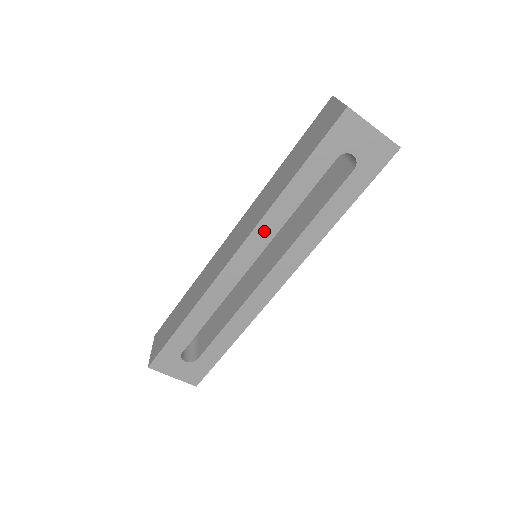
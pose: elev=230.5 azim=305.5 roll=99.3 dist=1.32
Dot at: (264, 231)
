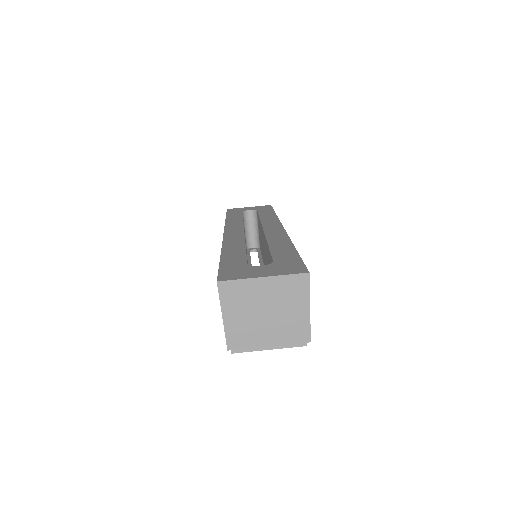
Dot at: (233, 225)
